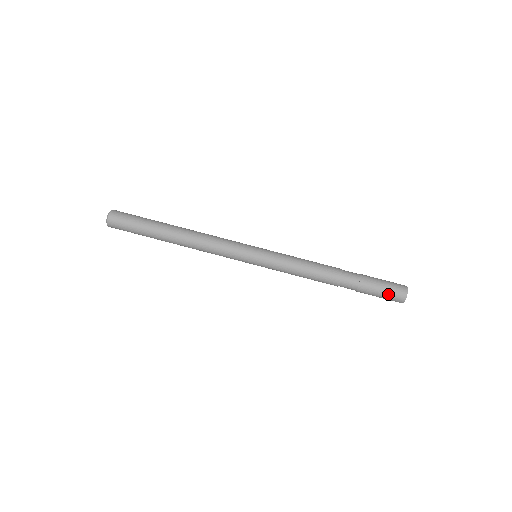
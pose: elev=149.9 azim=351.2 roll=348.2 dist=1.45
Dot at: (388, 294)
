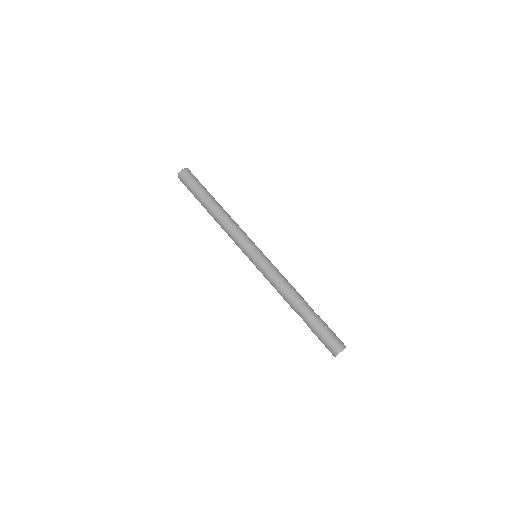
Dot at: occluded
